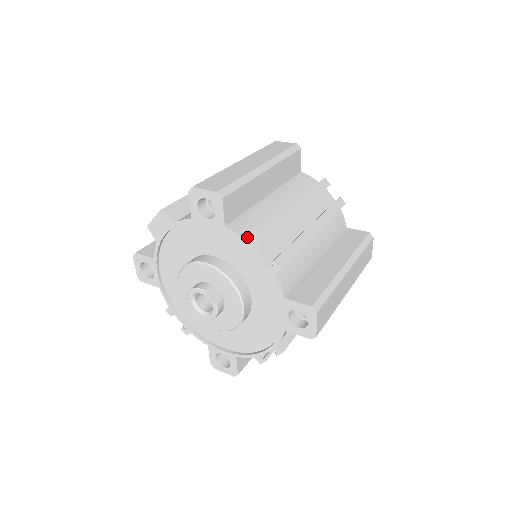
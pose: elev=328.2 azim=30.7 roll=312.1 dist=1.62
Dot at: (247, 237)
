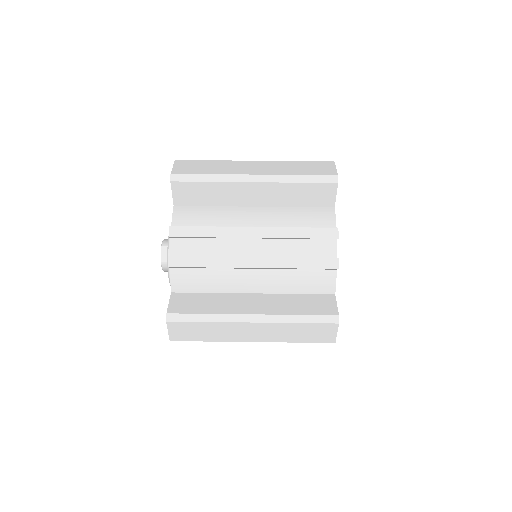
Dot at: (175, 225)
